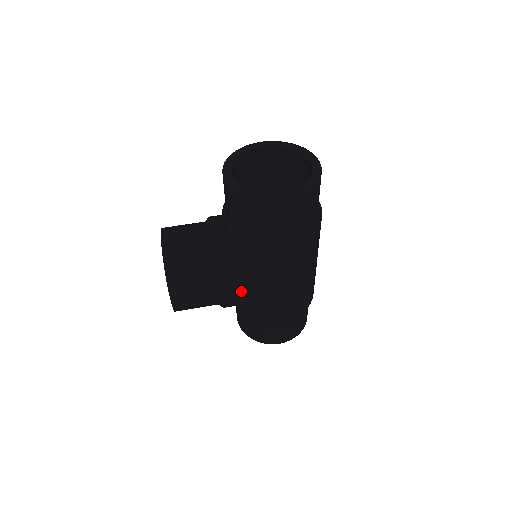
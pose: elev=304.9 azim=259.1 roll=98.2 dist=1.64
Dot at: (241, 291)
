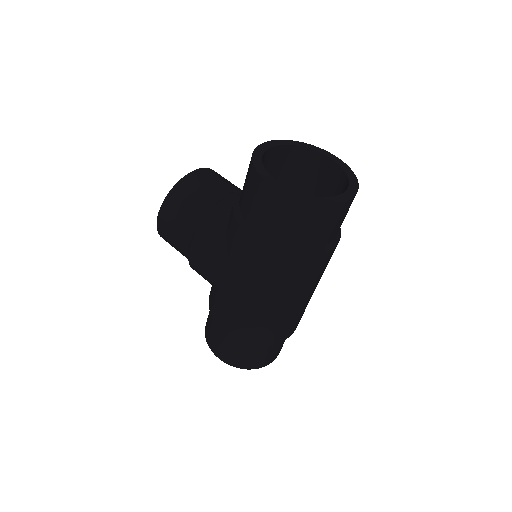
Dot at: (205, 258)
